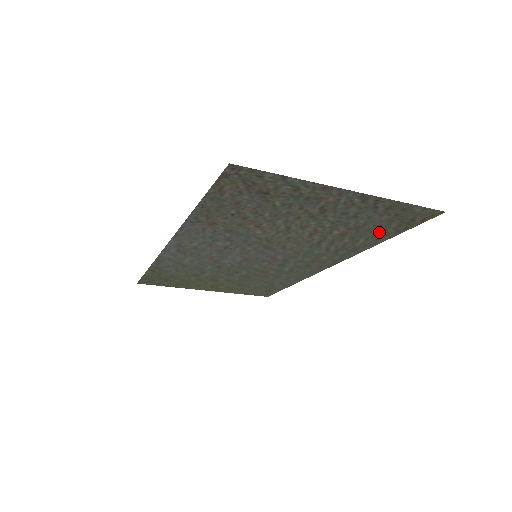
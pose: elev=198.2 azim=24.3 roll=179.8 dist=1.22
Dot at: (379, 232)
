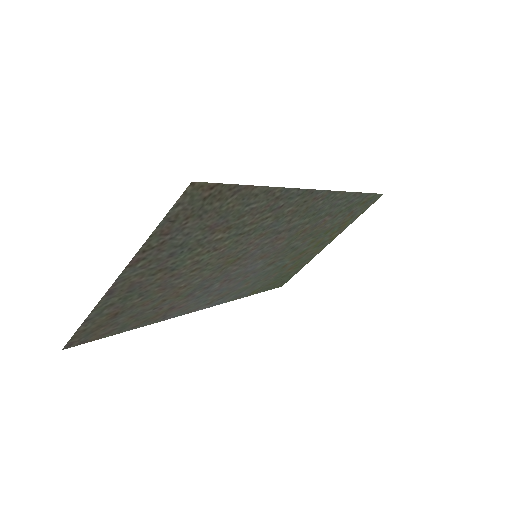
Dot at: (234, 205)
